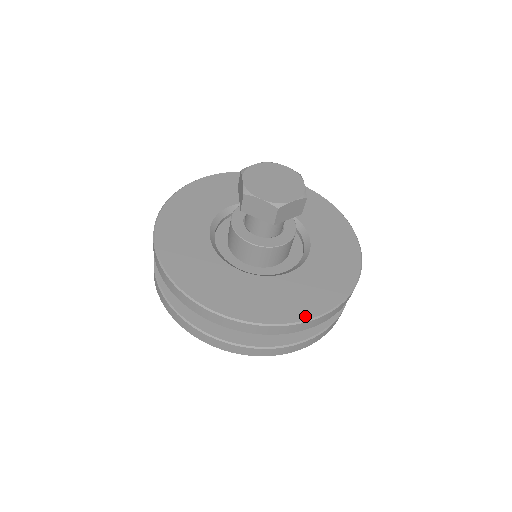
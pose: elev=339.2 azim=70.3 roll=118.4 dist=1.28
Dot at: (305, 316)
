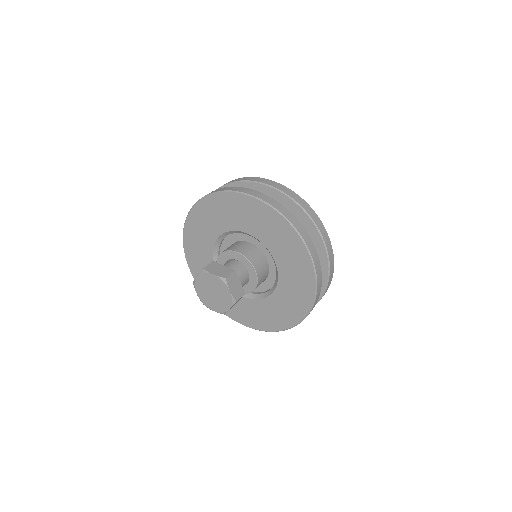
Dot at: (228, 315)
